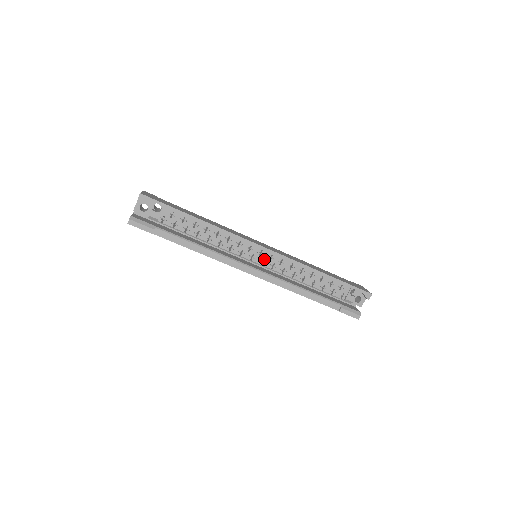
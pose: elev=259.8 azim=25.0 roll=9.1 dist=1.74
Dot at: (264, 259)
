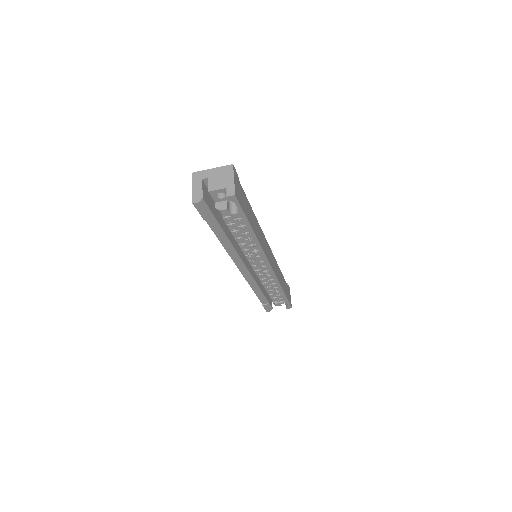
Dot at: (261, 269)
